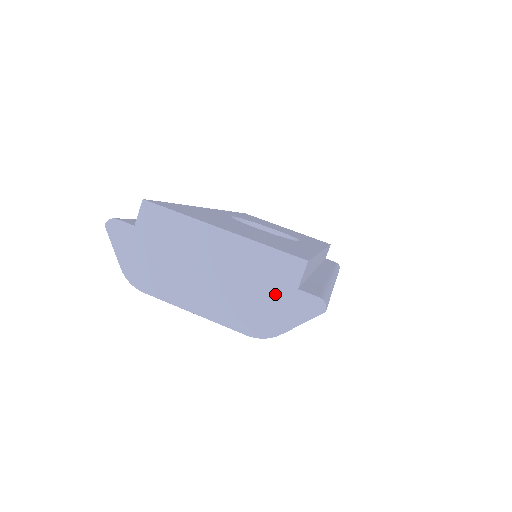
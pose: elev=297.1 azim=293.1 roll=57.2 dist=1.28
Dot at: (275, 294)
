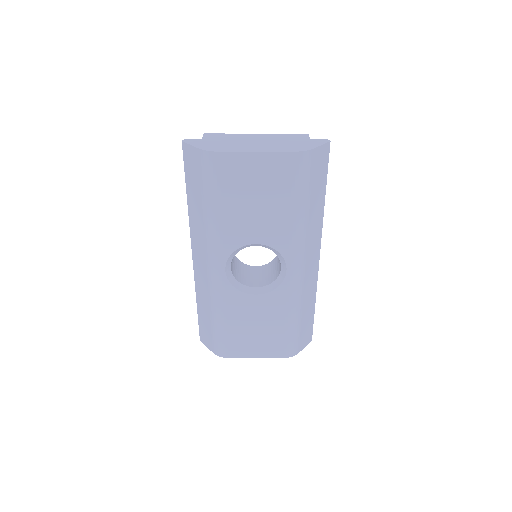
Dot at: (299, 141)
